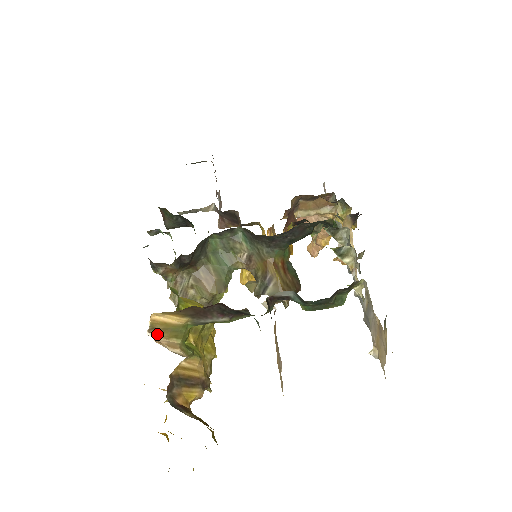
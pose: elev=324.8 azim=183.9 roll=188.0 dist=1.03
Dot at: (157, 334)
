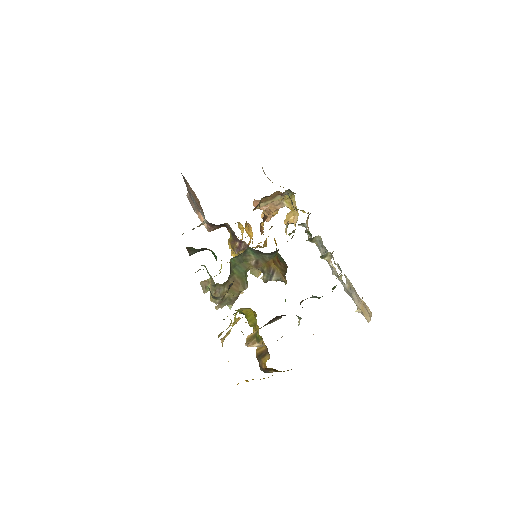
Dot at: (248, 342)
